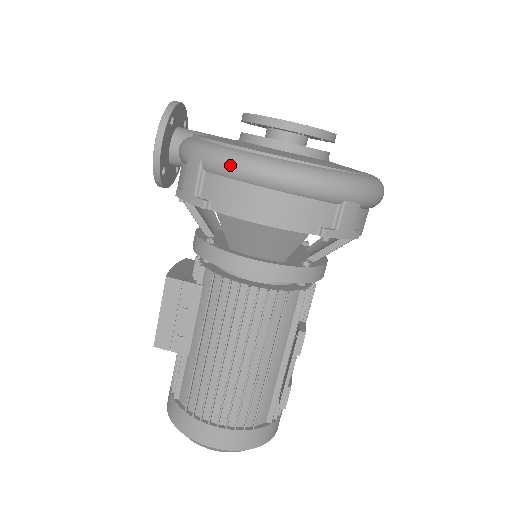
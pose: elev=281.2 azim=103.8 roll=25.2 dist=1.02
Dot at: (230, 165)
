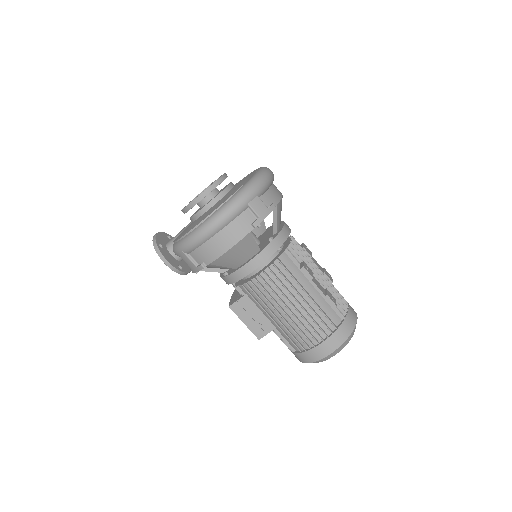
Dot at: (192, 243)
